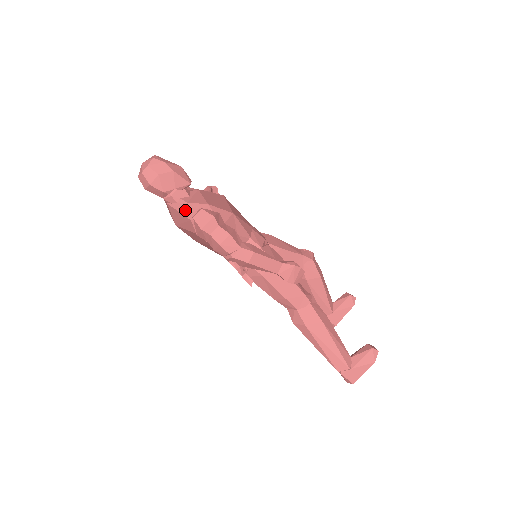
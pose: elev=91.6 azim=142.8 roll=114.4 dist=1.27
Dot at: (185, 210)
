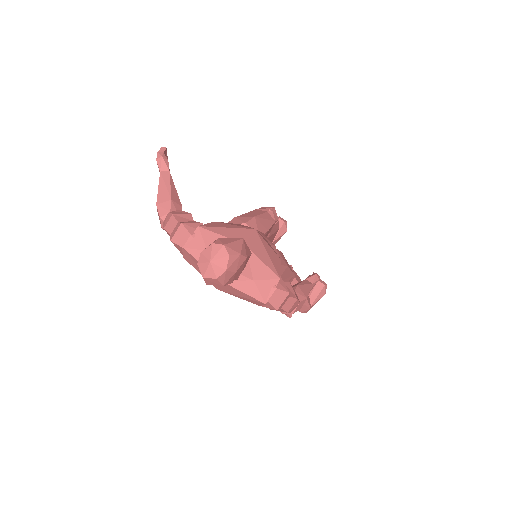
Dot at: (254, 291)
